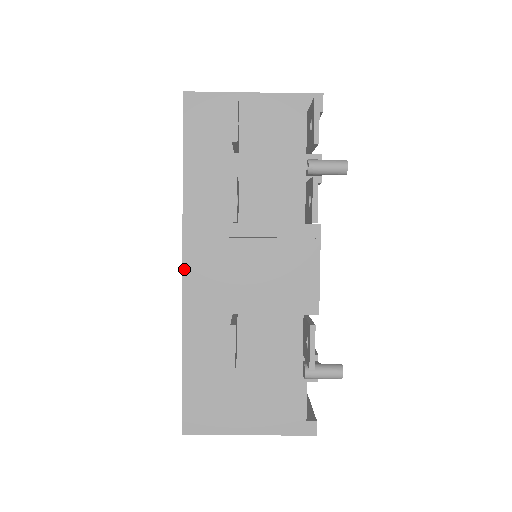
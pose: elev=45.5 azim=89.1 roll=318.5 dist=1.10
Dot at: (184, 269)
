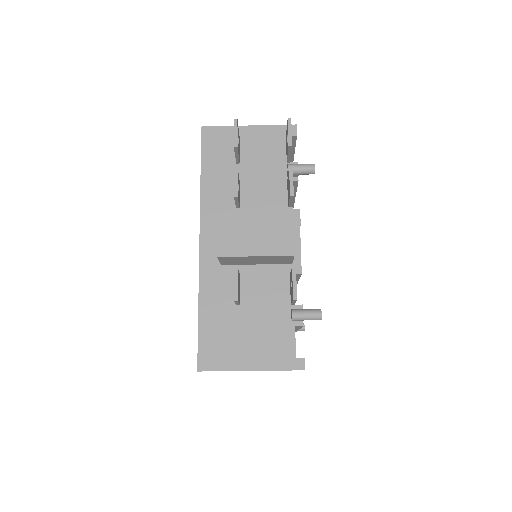
Dot at: (201, 243)
